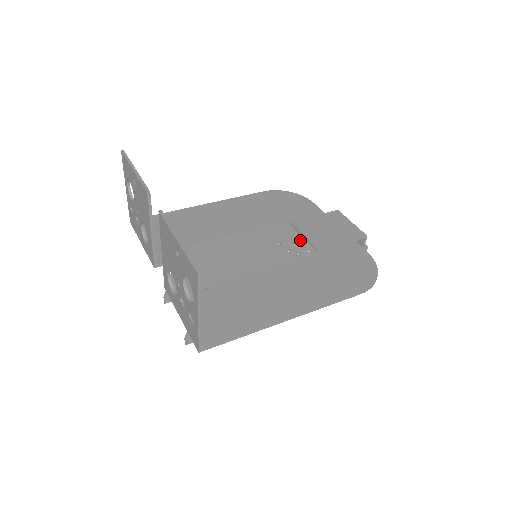
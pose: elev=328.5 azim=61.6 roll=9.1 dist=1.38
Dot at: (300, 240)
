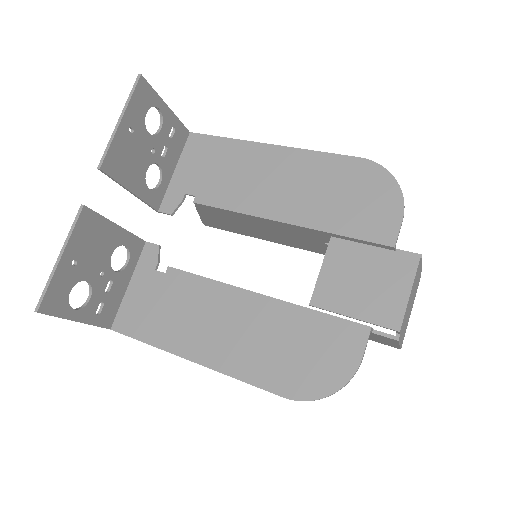
Dot at: occluded
